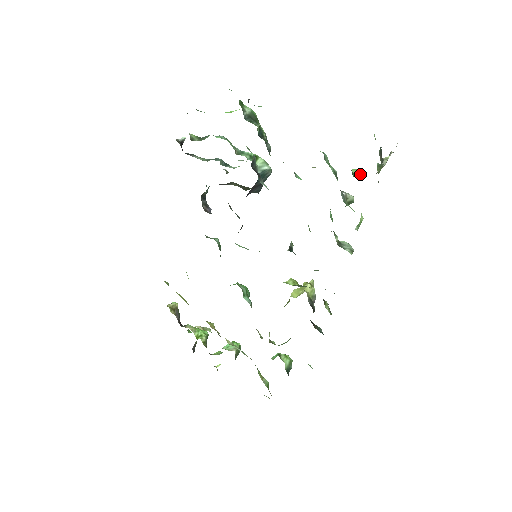
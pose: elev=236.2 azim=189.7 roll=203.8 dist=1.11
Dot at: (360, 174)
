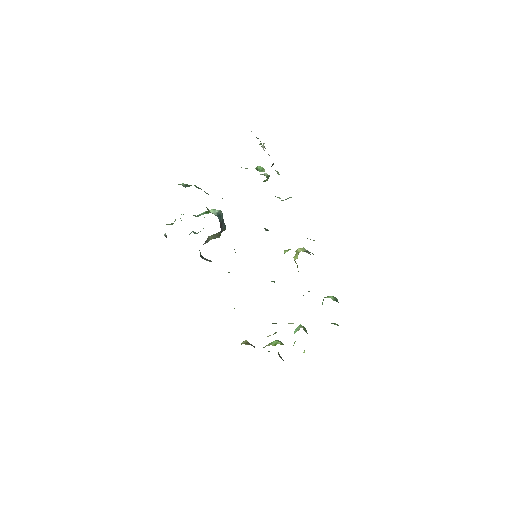
Dot at: (261, 167)
